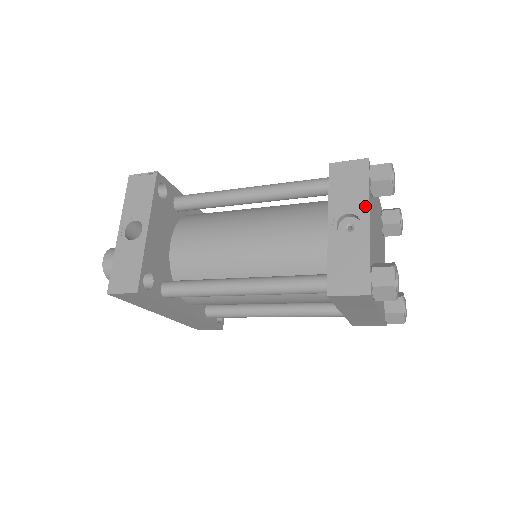
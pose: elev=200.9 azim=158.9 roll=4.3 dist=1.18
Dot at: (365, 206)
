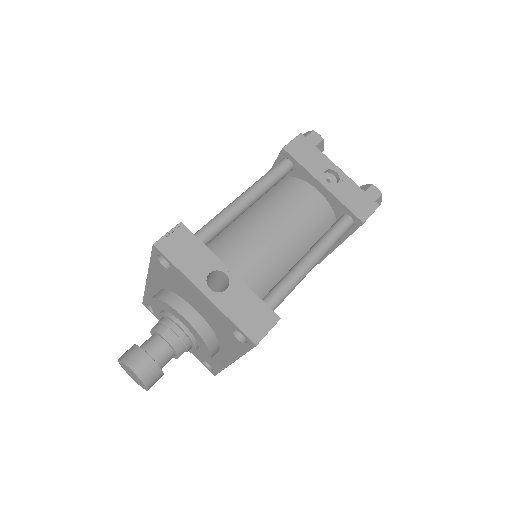
Dot at: (329, 161)
